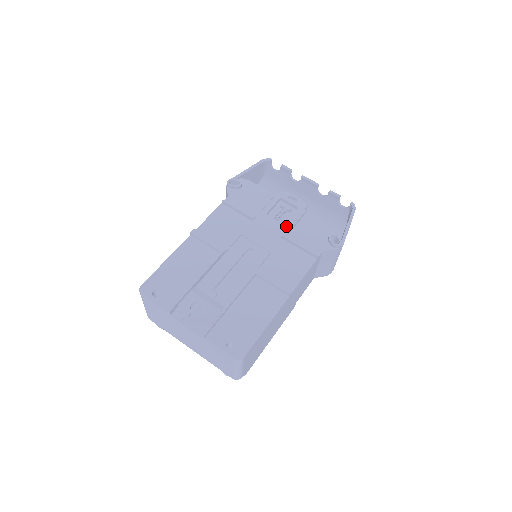
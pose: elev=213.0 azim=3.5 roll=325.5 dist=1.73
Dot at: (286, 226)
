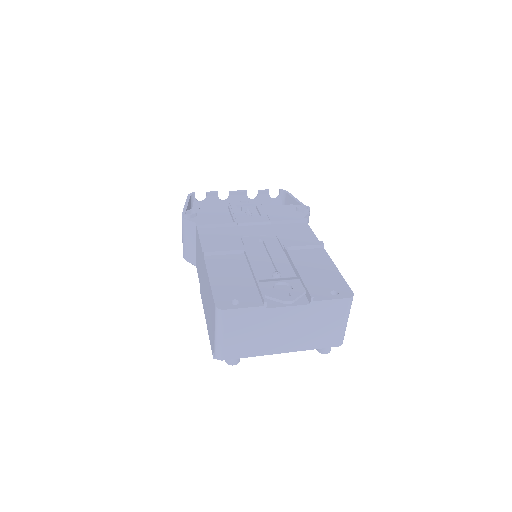
Dot at: (264, 216)
